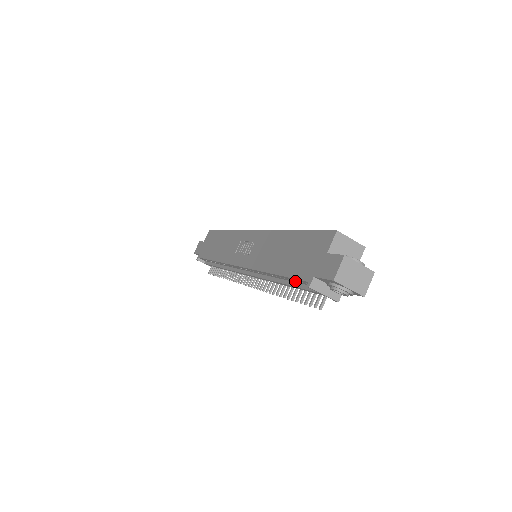
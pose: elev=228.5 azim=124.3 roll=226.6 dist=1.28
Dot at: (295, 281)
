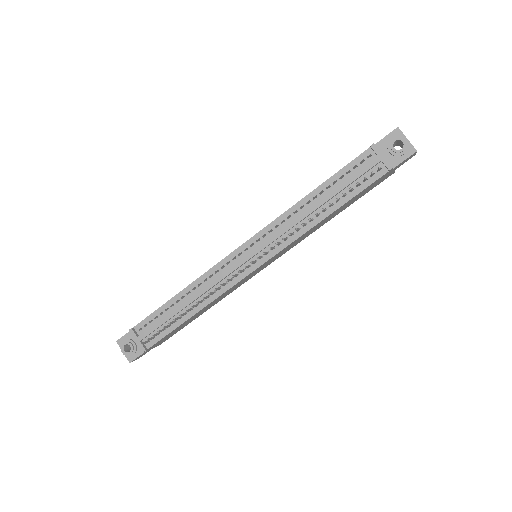
Dot at: (344, 177)
